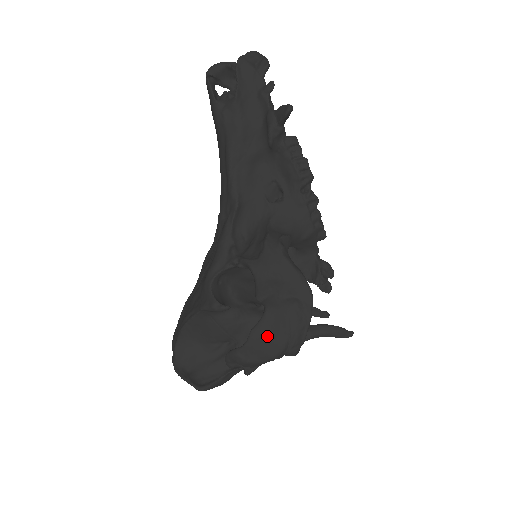
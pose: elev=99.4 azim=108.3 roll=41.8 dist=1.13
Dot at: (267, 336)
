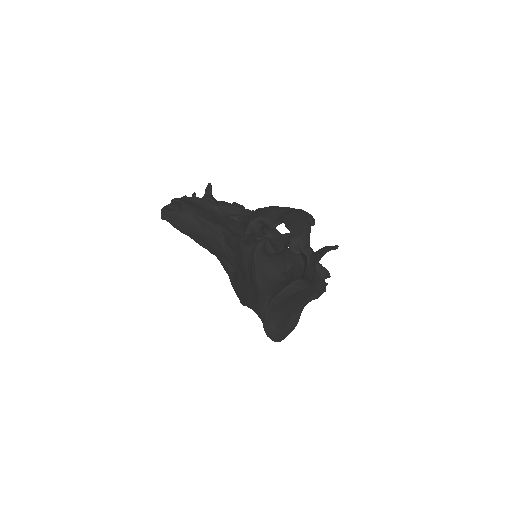
Dot at: (294, 221)
